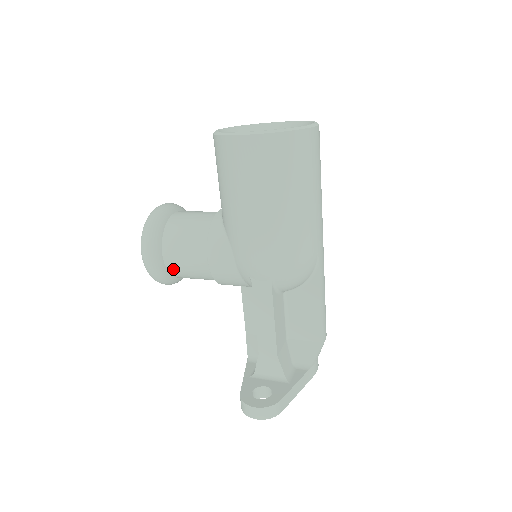
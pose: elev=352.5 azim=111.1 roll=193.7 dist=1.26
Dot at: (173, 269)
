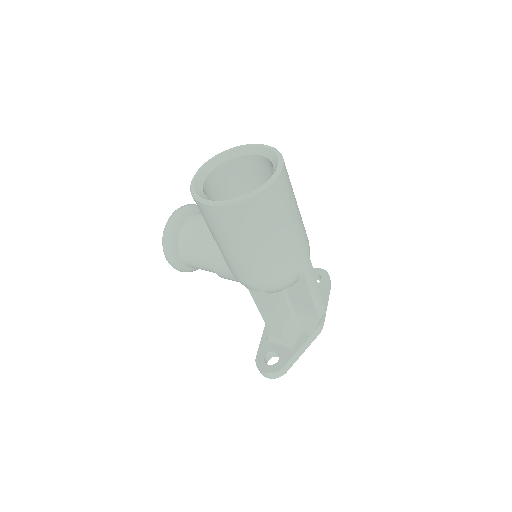
Dot at: (193, 267)
